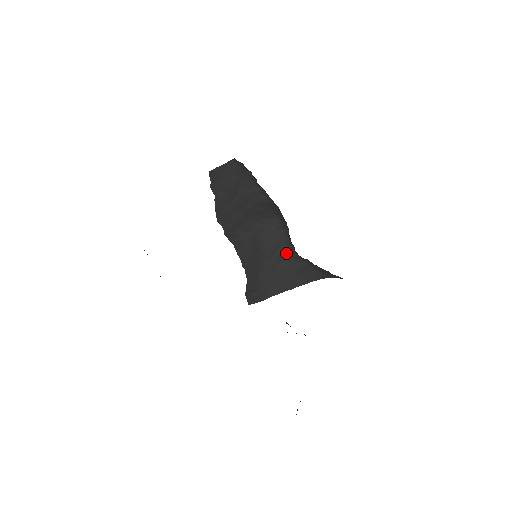
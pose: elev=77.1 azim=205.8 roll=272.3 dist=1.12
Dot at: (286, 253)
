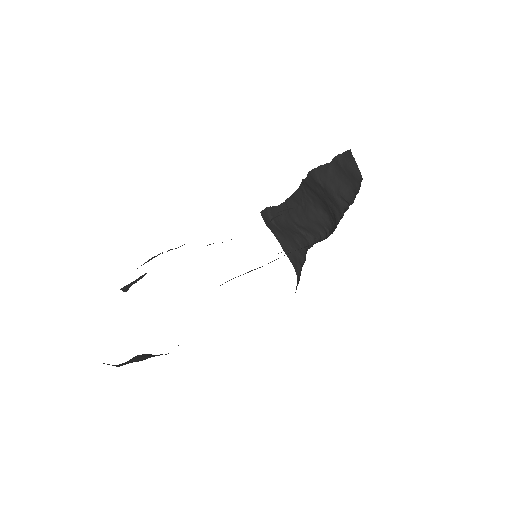
Dot at: (307, 239)
